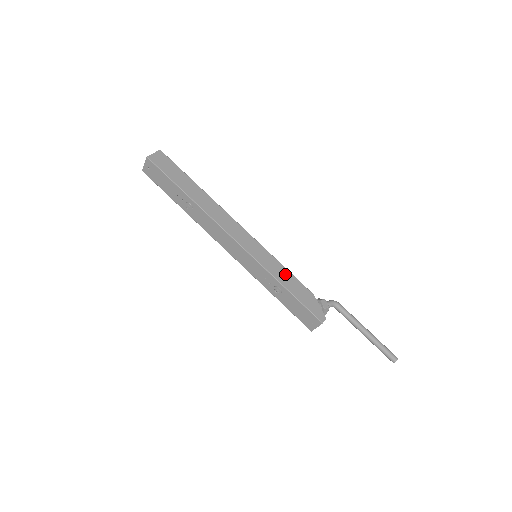
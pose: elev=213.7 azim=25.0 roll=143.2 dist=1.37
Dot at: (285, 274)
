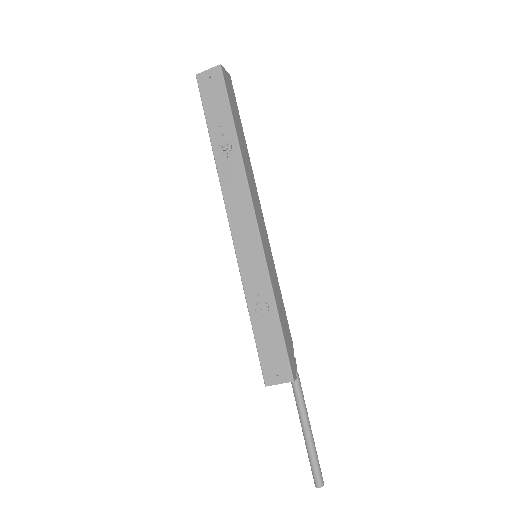
Dot at: (280, 297)
